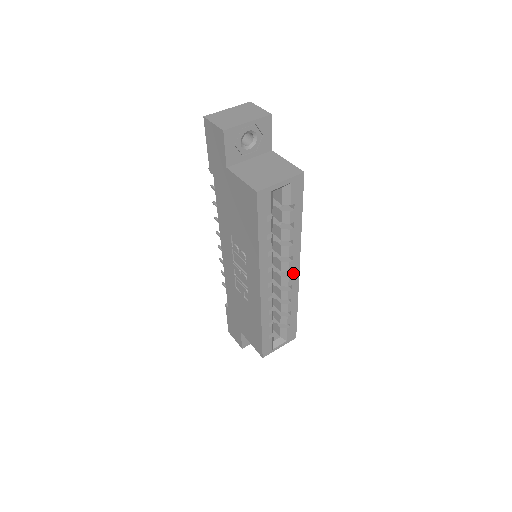
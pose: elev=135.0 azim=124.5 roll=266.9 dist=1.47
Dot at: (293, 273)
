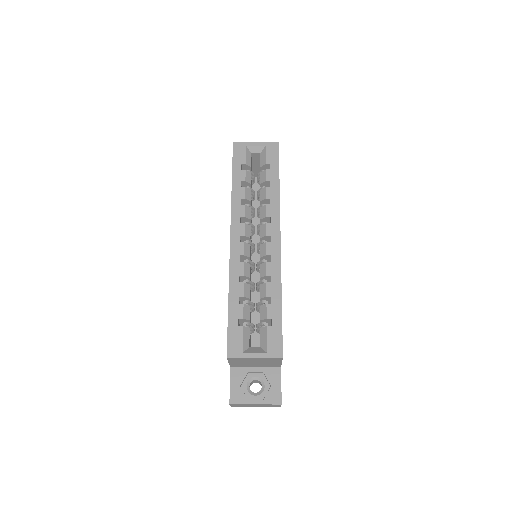
Dot at: (272, 240)
